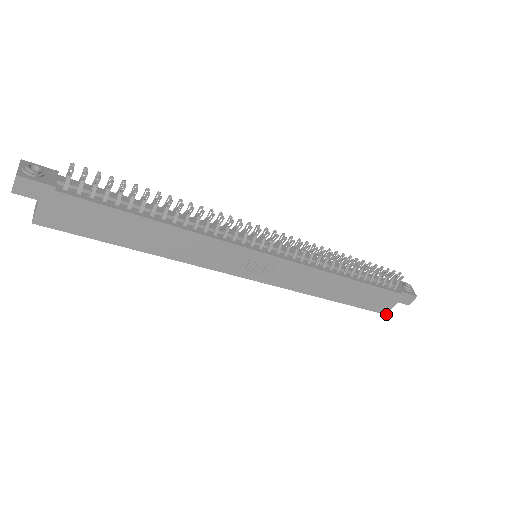
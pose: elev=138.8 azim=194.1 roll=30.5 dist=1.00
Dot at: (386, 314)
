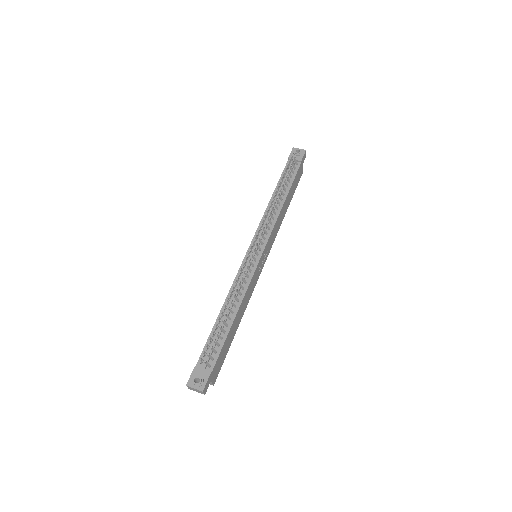
Dot at: (302, 173)
